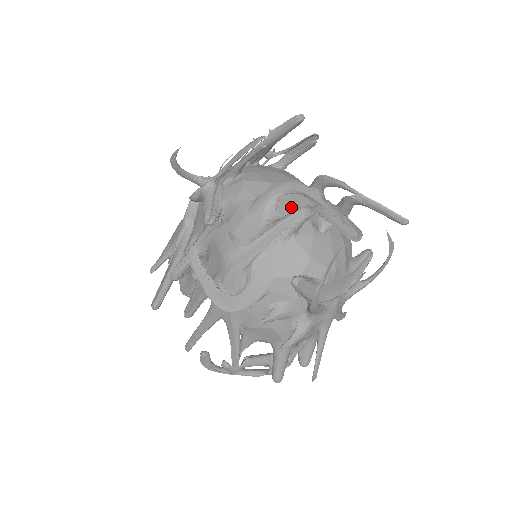
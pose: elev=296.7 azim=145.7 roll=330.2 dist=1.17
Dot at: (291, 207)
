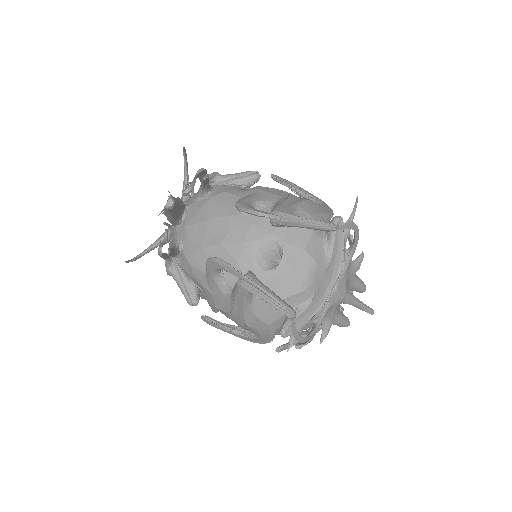
Dot at: (235, 267)
